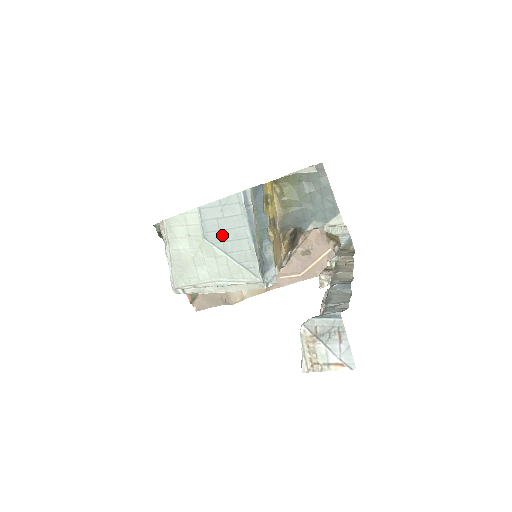
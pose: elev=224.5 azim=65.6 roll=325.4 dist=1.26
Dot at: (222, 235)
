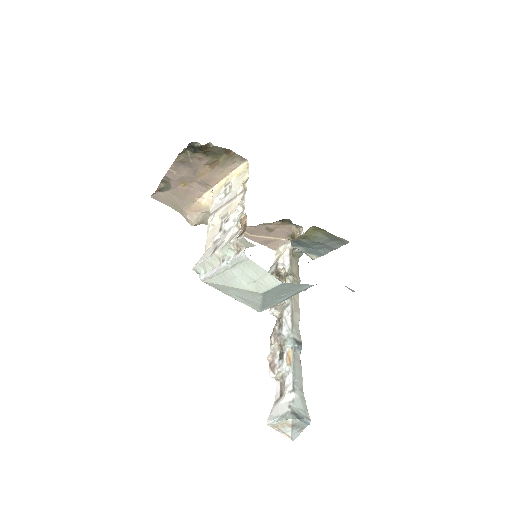
Dot at: (274, 295)
